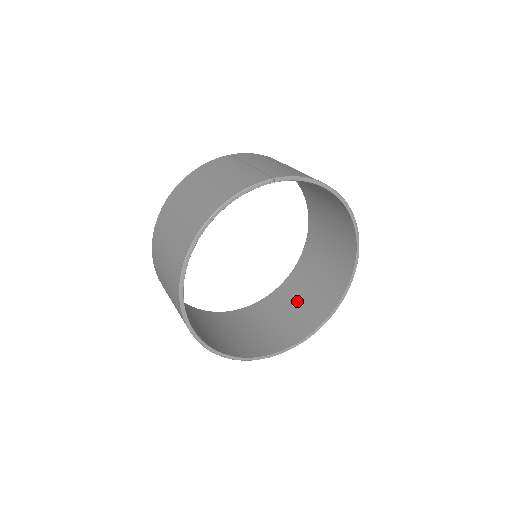
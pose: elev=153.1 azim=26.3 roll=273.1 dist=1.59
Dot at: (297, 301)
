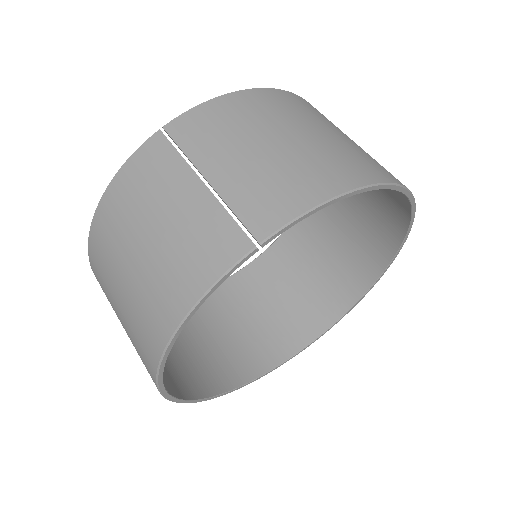
Dot at: (324, 249)
